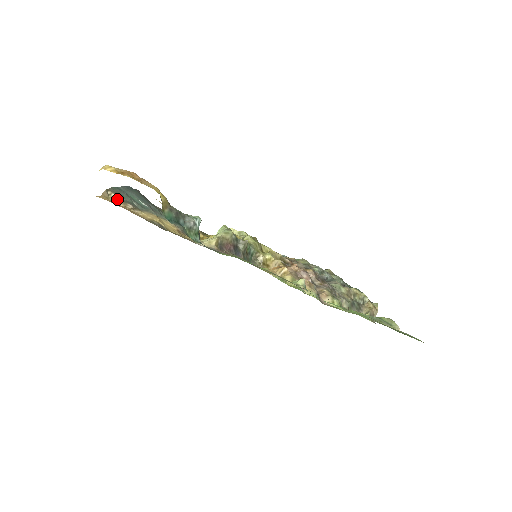
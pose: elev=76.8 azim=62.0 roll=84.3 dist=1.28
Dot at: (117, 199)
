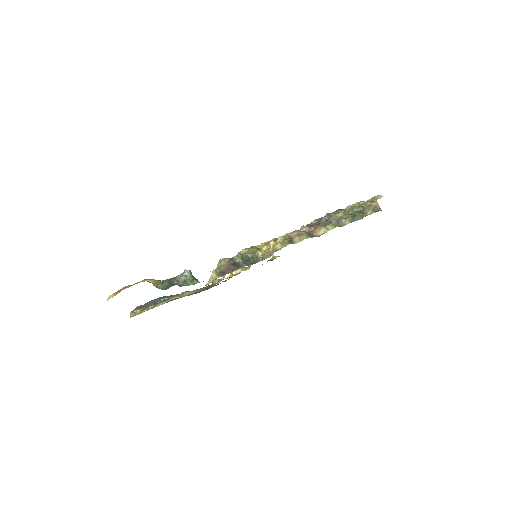
Dot at: (142, 310)
